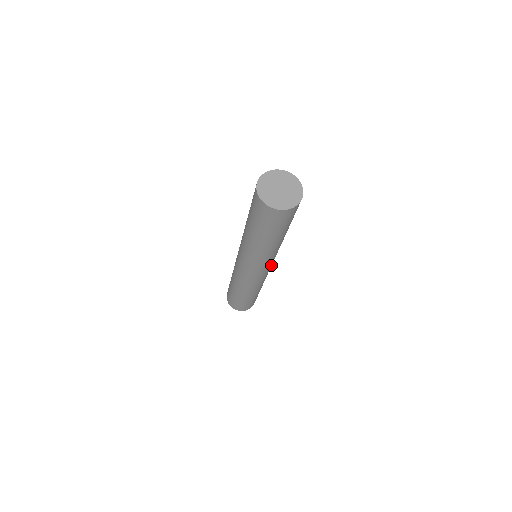
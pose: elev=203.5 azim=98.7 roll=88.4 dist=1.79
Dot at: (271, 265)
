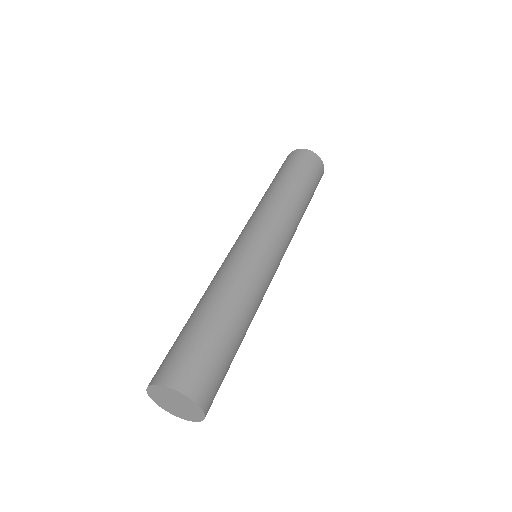
Dot at: (278, 266)
